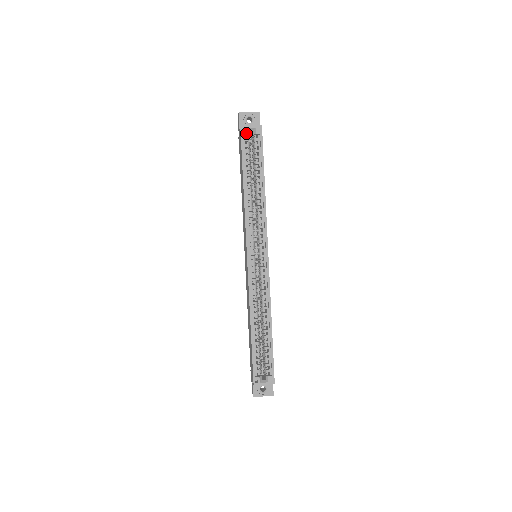
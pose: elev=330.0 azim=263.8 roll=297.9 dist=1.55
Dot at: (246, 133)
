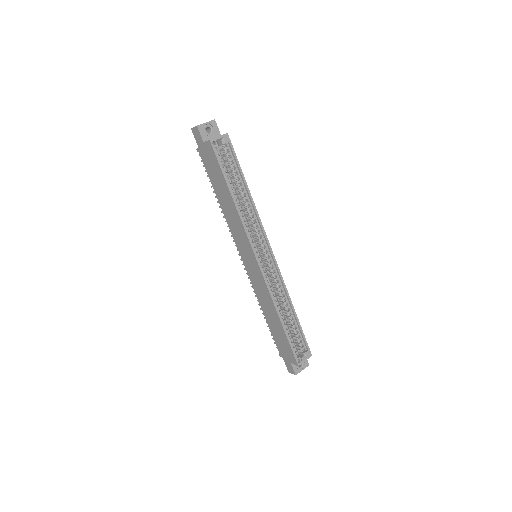
Dot at: (217, 145)
